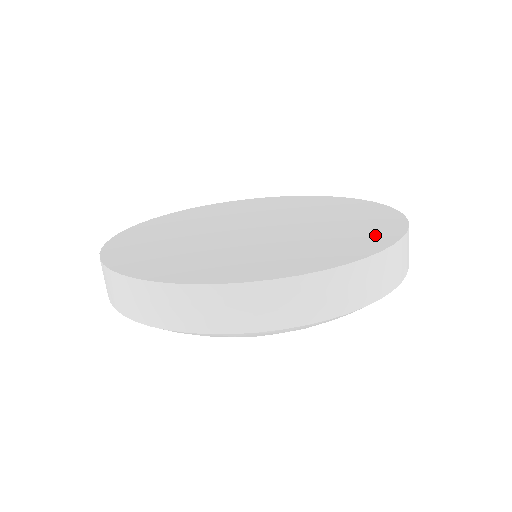
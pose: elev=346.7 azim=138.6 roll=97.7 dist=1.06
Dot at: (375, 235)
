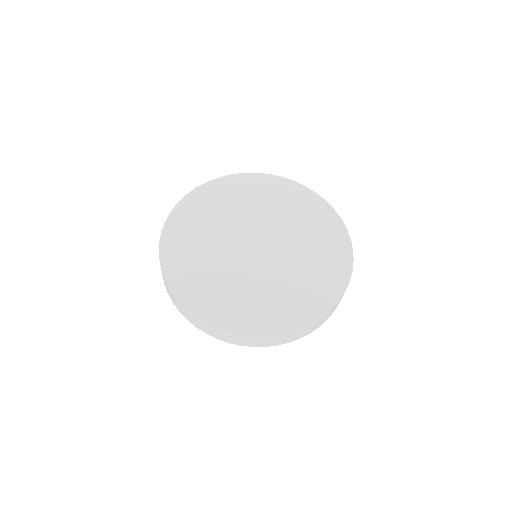
Dot at: (328, 289)
